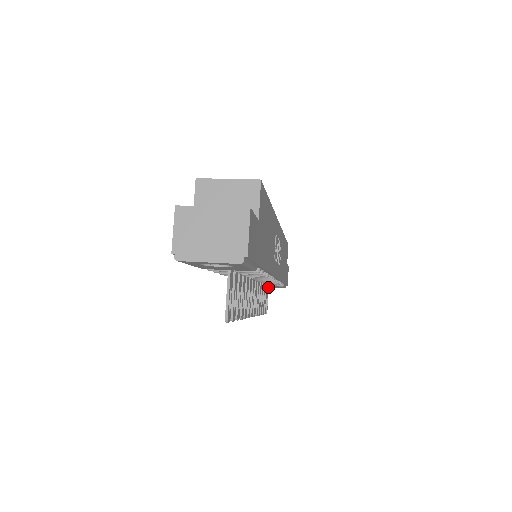
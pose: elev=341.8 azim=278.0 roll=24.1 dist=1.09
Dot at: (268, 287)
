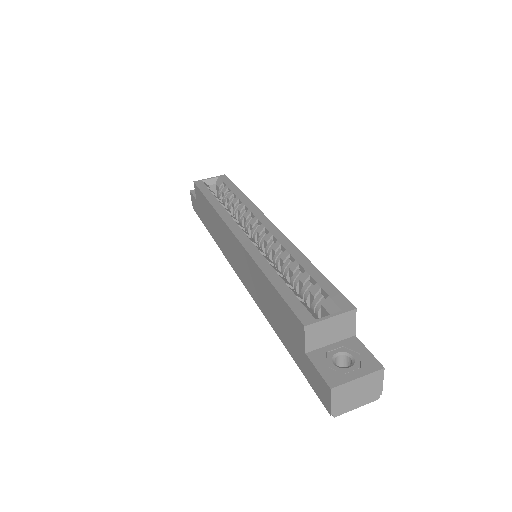
Dot at: occluded
